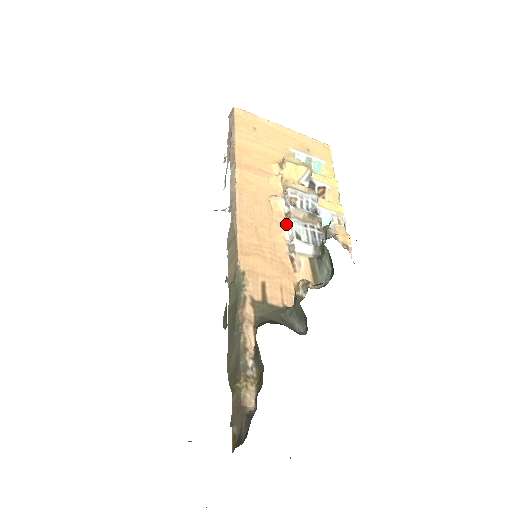
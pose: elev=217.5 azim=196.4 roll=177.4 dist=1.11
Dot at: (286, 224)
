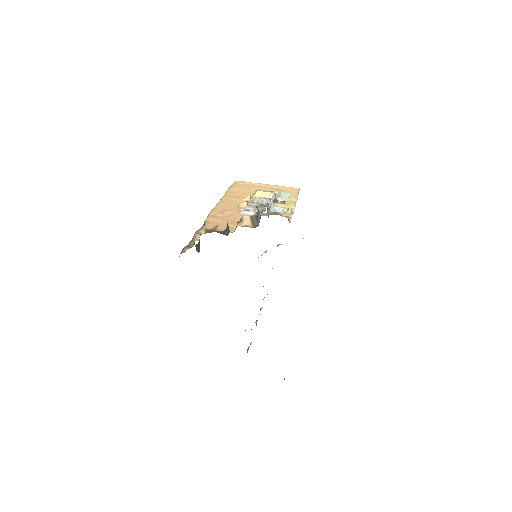
Dot at: occluded
